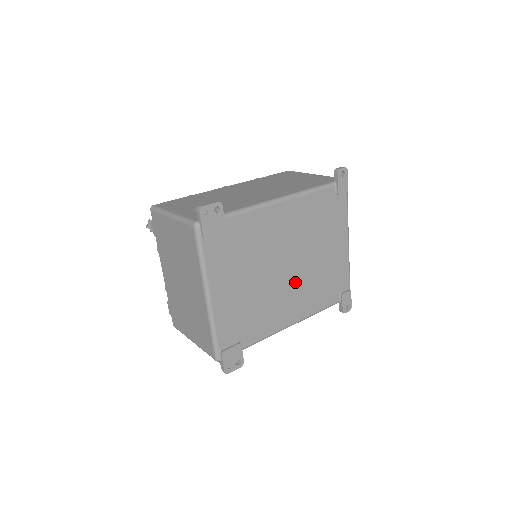
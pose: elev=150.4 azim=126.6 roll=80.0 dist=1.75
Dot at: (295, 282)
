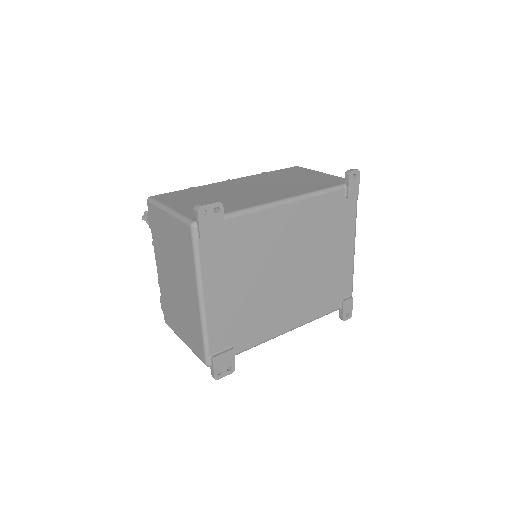
Dot at: (295, 287)
